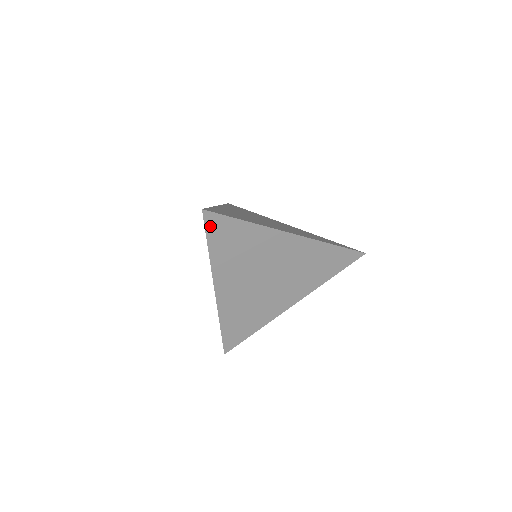
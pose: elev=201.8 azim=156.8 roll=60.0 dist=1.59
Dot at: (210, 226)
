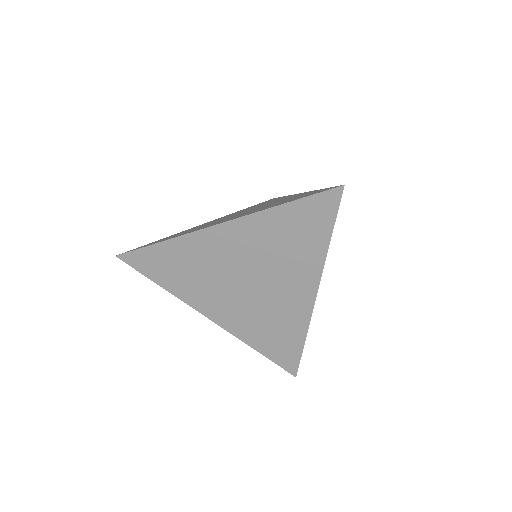
Dot at: (320, 199)
